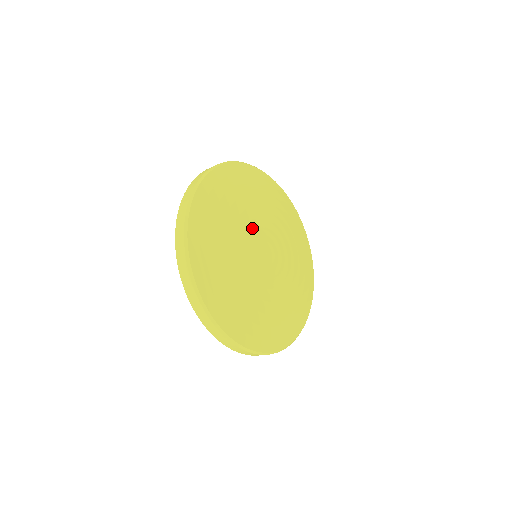
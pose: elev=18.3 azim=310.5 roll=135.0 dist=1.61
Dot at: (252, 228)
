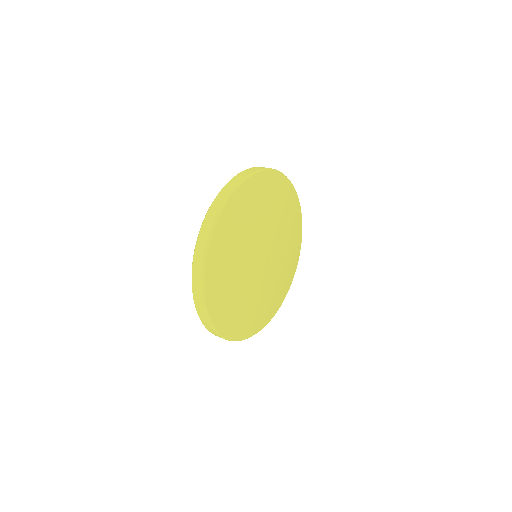
Dot at: (251, 269)
